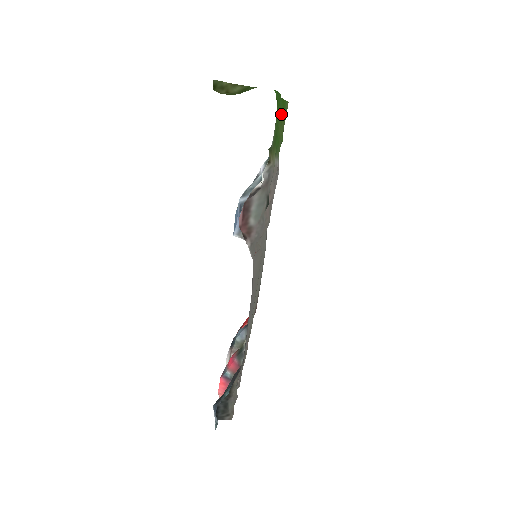
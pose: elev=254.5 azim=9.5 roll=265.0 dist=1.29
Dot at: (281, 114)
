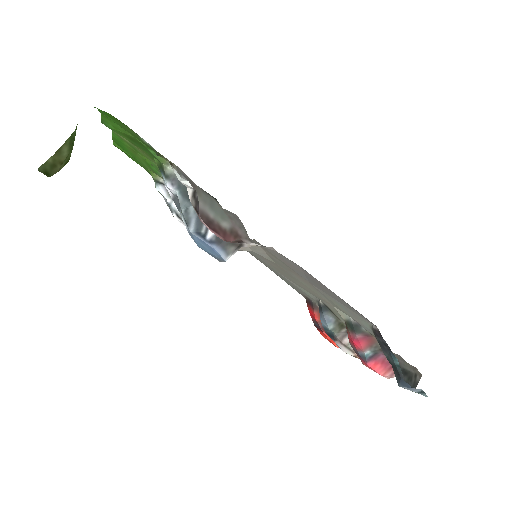
Dot at: occluded
